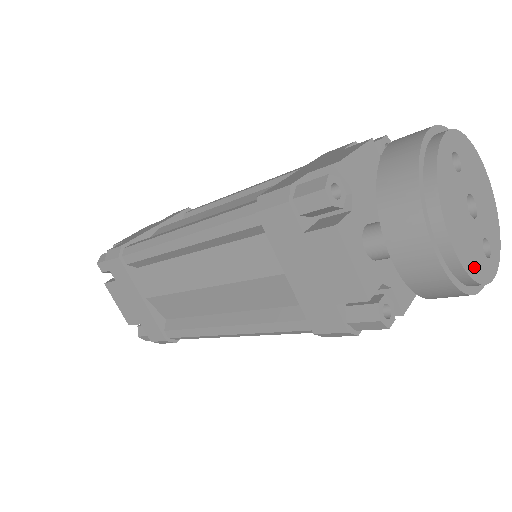
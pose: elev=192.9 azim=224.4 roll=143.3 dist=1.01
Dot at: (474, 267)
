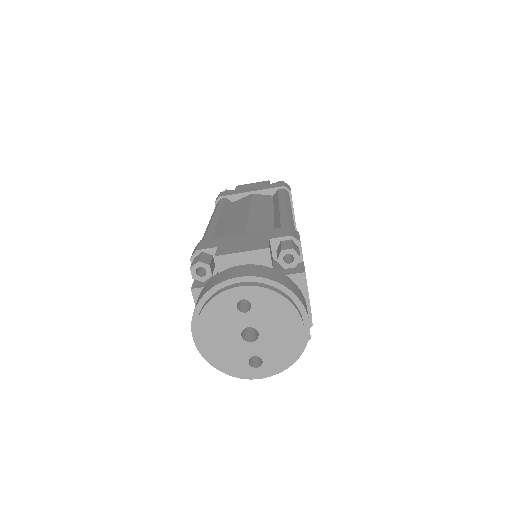
Dot at: (223, 364)
